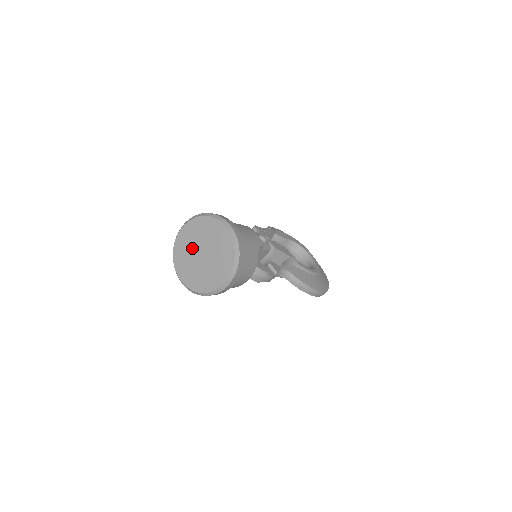
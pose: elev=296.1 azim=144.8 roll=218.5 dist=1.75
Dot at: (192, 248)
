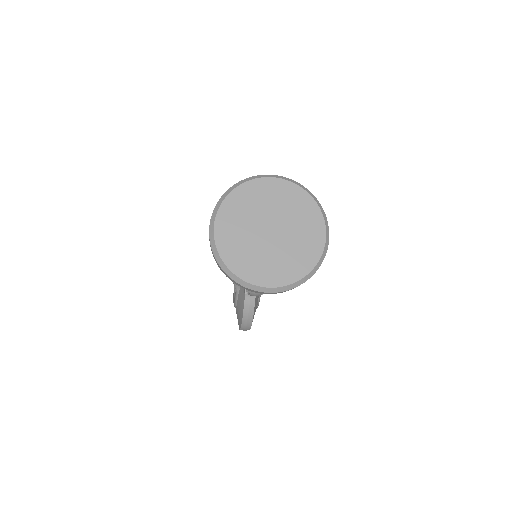
Dot at: (264, 211)
